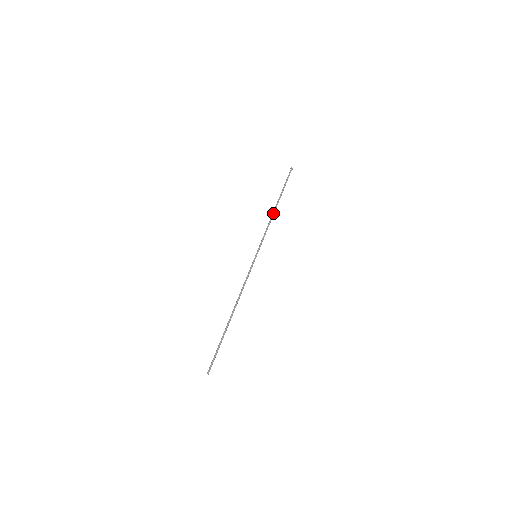
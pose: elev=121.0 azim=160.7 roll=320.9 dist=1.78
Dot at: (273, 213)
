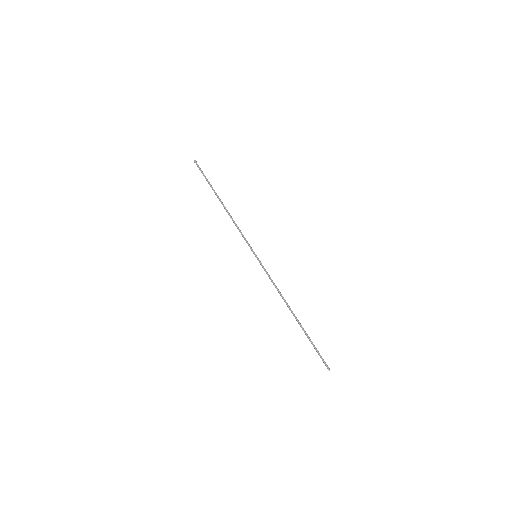
Dot at: (227, 211)
